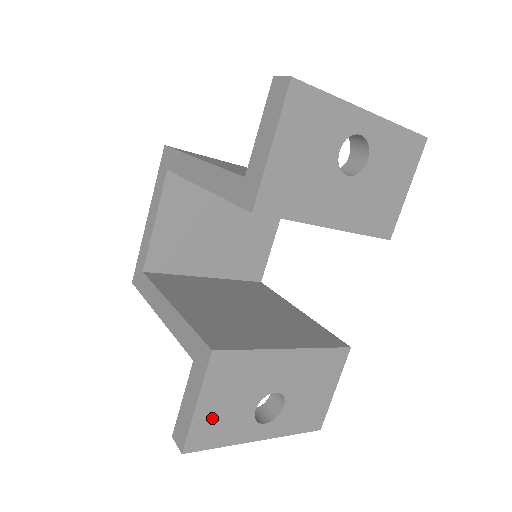
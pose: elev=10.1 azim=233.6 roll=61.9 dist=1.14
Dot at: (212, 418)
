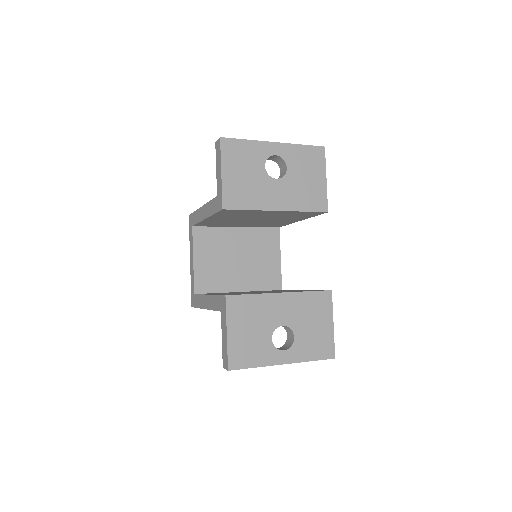
Dot at: (241, 344)
